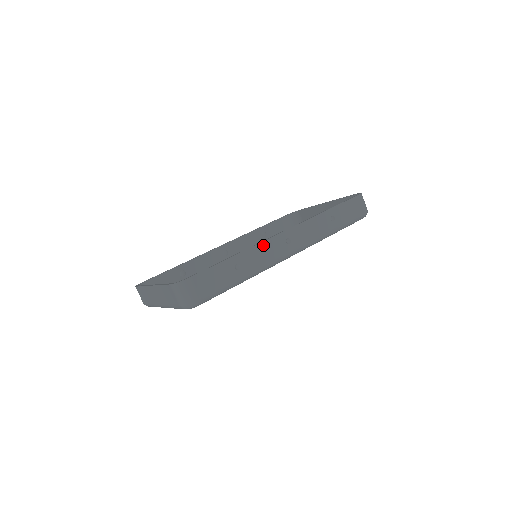
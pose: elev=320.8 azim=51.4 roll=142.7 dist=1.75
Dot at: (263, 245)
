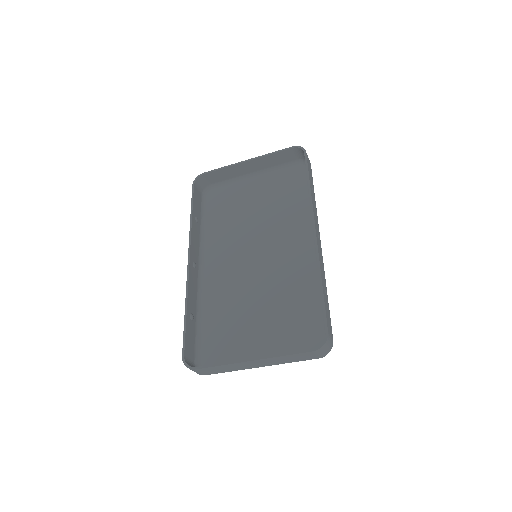
Dot at: (319, 257)
